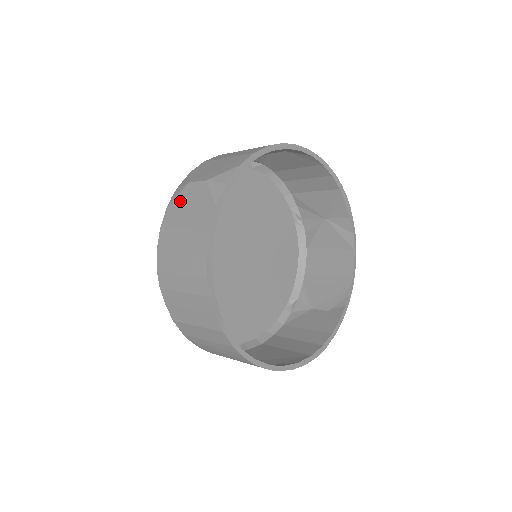
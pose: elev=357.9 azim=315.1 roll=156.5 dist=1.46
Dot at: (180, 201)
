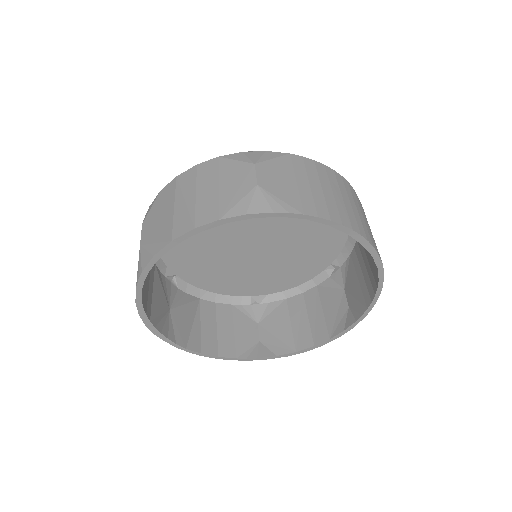
Dot at: occluded
